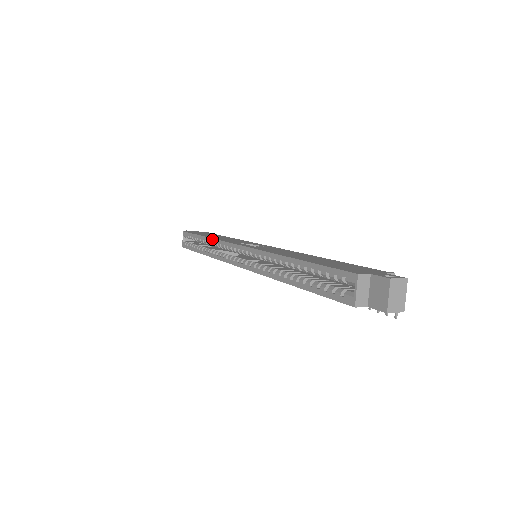
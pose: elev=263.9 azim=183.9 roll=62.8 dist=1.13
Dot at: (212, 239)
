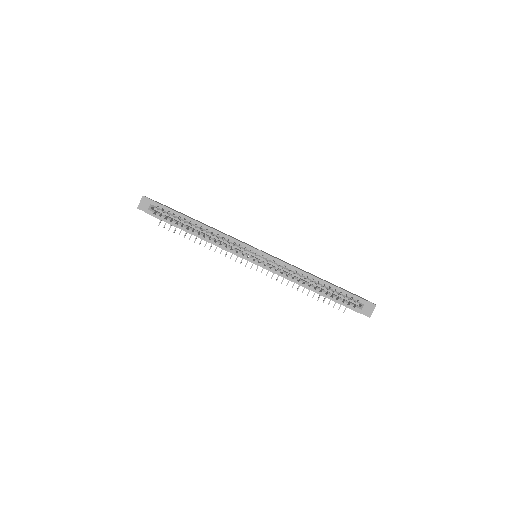
Dot at: (215, 230)
